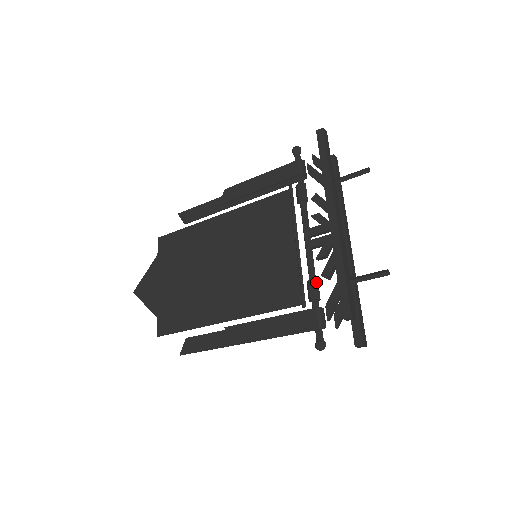
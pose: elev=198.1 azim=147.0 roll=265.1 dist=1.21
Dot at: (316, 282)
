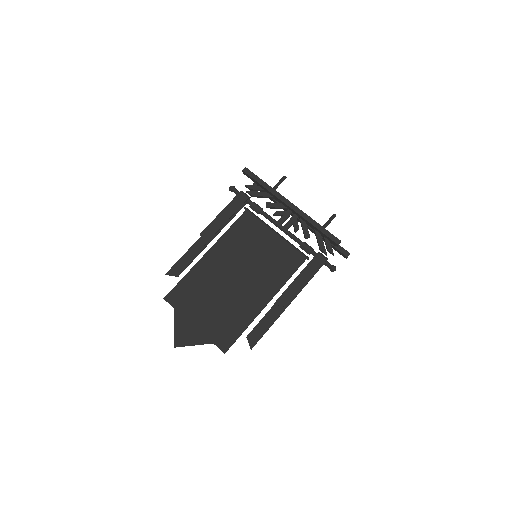
Dot at: (305, 243)
